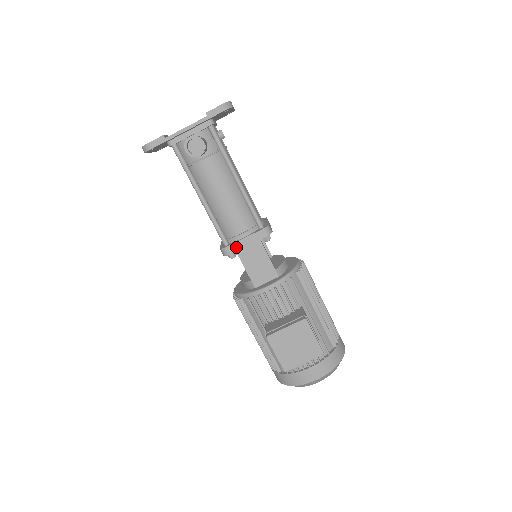
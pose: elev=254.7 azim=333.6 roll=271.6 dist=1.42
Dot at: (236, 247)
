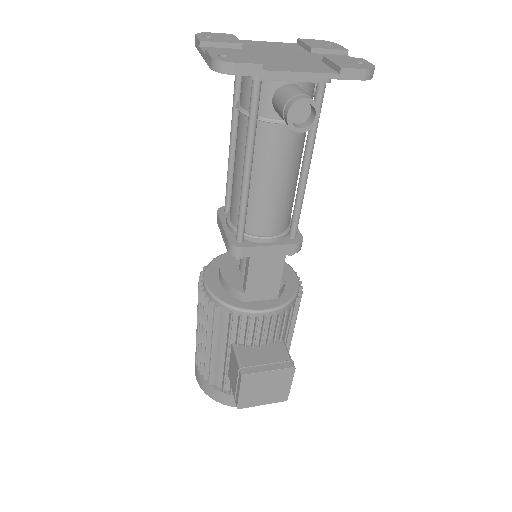
Dot at: (253, 252)
